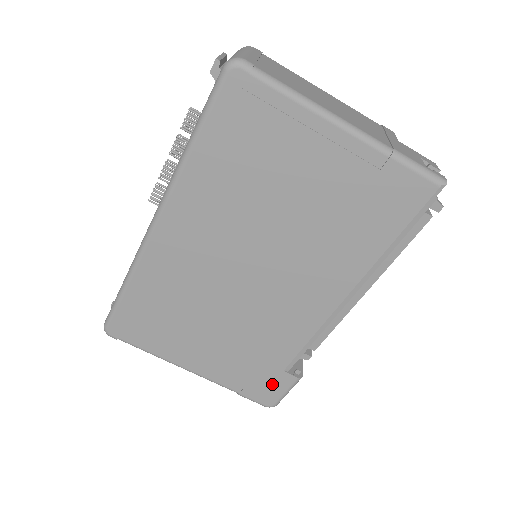
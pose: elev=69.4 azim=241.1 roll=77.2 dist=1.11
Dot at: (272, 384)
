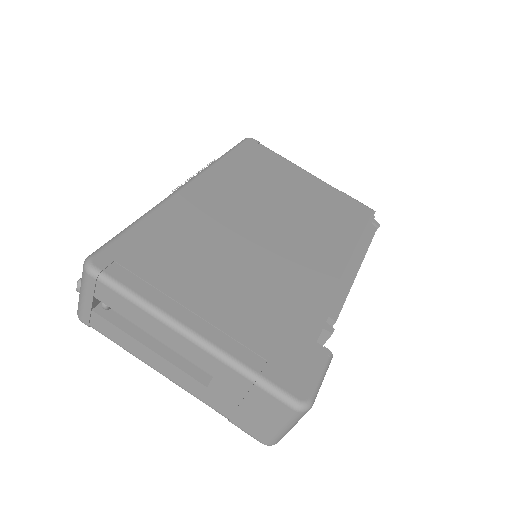
Dot at: (301, 359)
